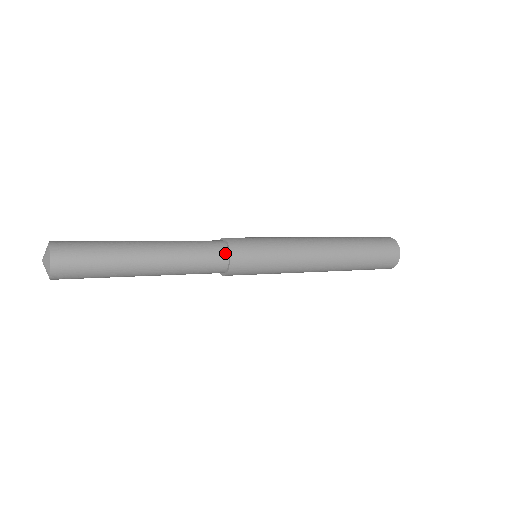
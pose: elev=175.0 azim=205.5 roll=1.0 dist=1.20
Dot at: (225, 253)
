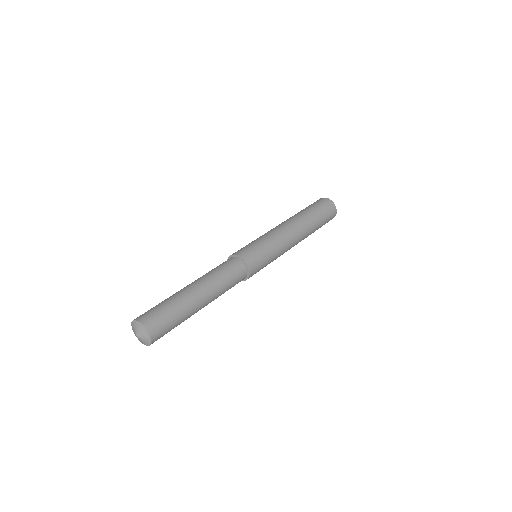
Dot at: (241, 264)
